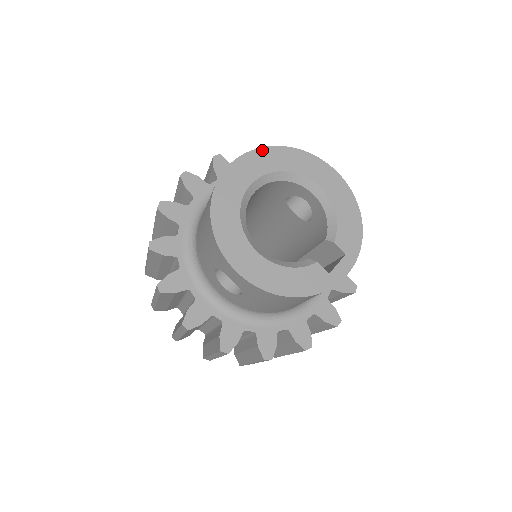
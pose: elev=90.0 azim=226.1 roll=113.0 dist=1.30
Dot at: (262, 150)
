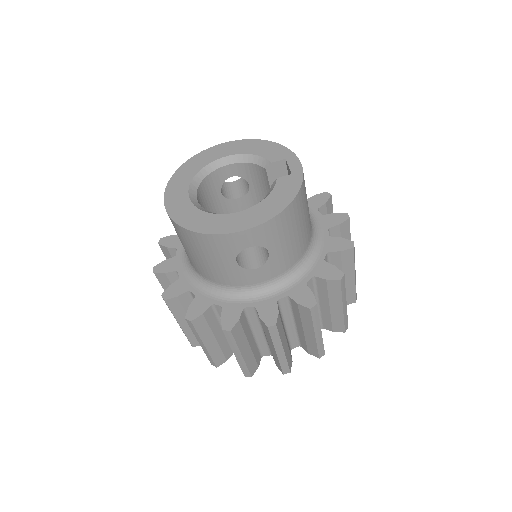
Dot at: (171, 180)
